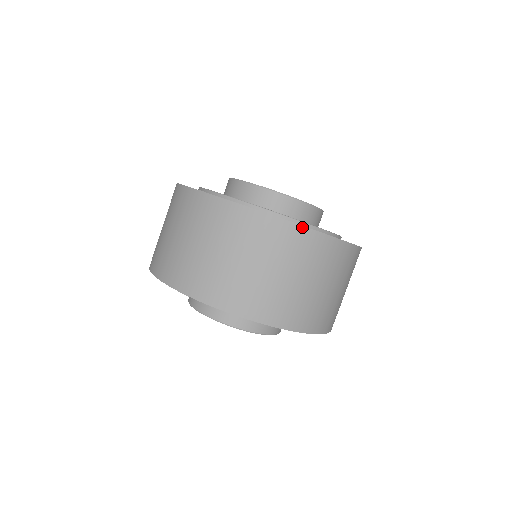
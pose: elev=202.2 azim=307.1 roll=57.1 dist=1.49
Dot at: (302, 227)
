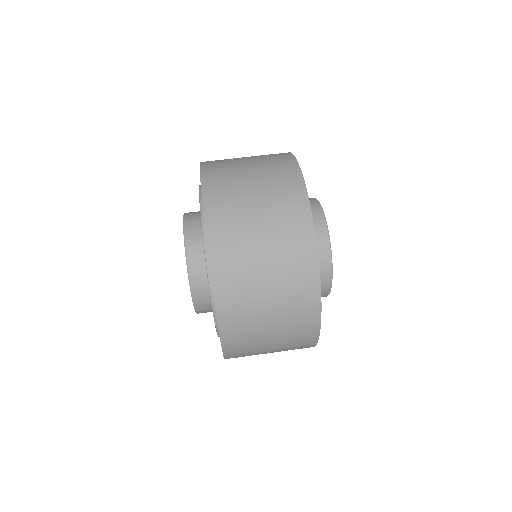
Dot at: occluded
